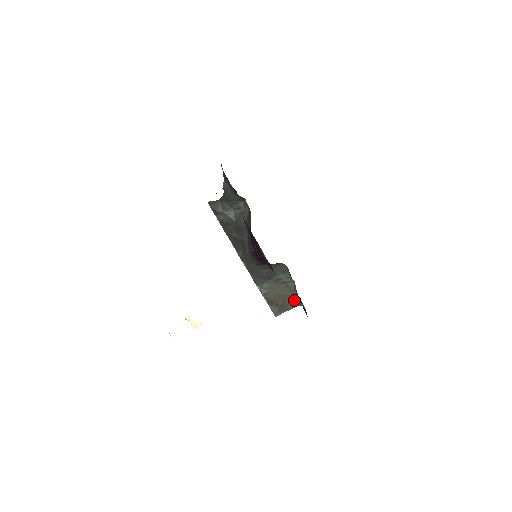
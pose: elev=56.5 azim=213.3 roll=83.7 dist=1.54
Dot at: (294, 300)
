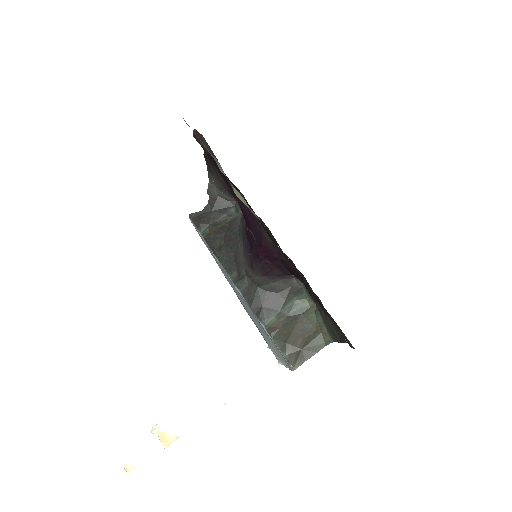
Dot at: (319, 336)
